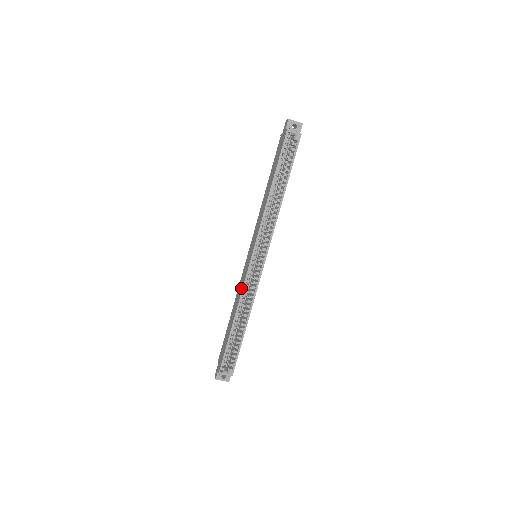
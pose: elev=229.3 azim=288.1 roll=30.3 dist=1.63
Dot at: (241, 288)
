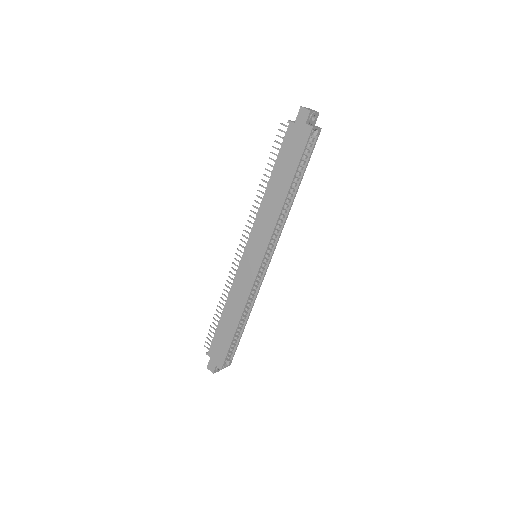
Dot at: (245, 292)
